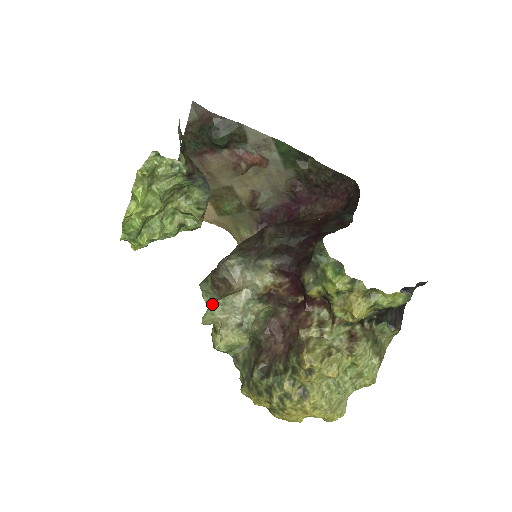
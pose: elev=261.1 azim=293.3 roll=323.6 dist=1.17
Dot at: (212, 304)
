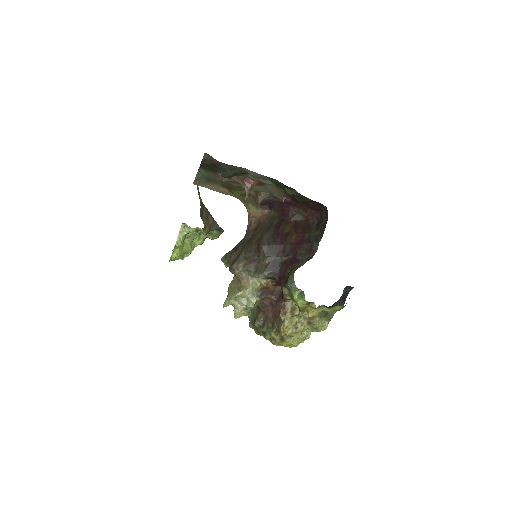
Dot at: (228, 298)
